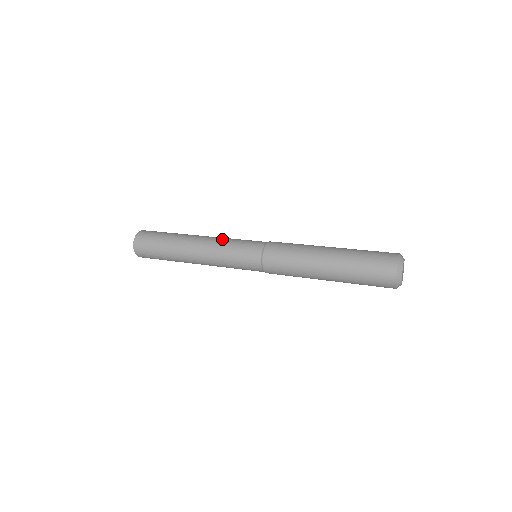
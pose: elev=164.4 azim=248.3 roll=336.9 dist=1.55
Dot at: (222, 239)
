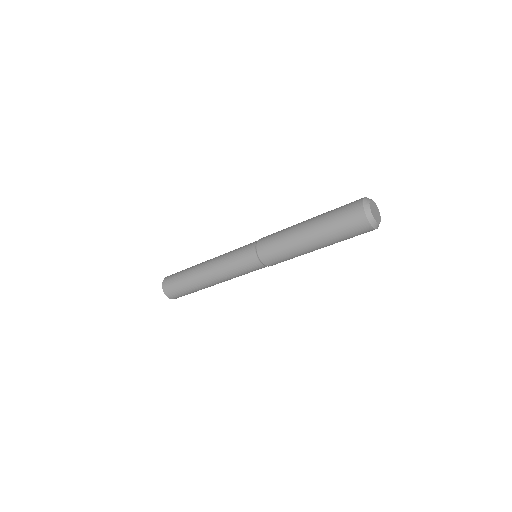
Dot at: (226, 253)
